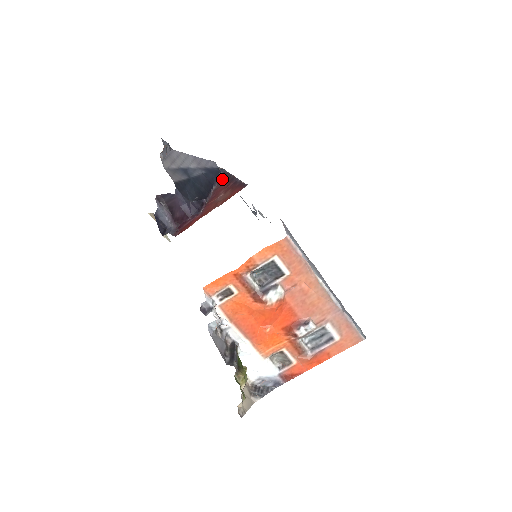
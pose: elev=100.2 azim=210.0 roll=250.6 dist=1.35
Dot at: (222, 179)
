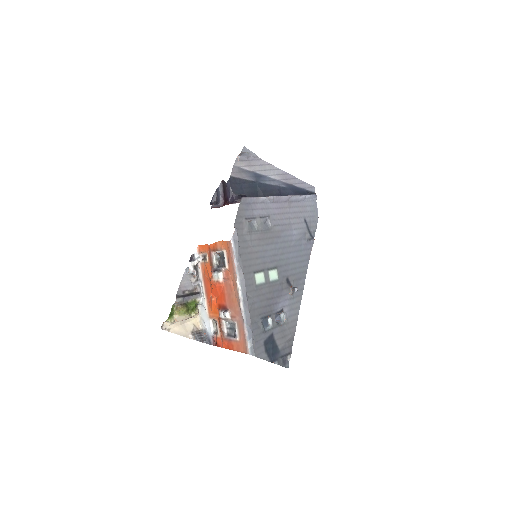
Dot at: occluded
